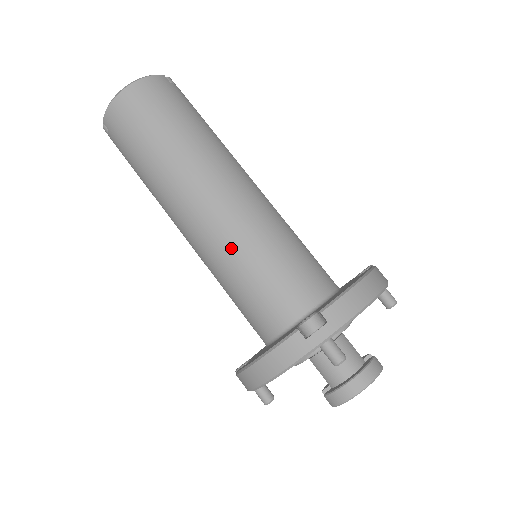
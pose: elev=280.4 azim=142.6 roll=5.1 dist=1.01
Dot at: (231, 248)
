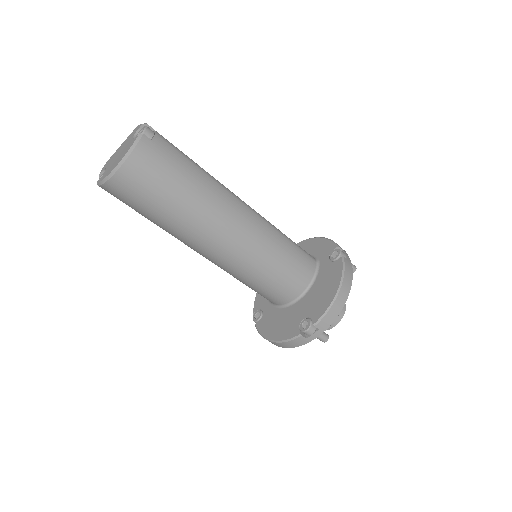
Dot at: (242, 270)
